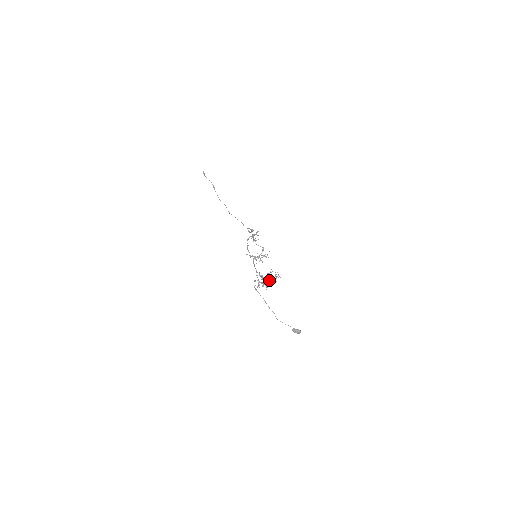
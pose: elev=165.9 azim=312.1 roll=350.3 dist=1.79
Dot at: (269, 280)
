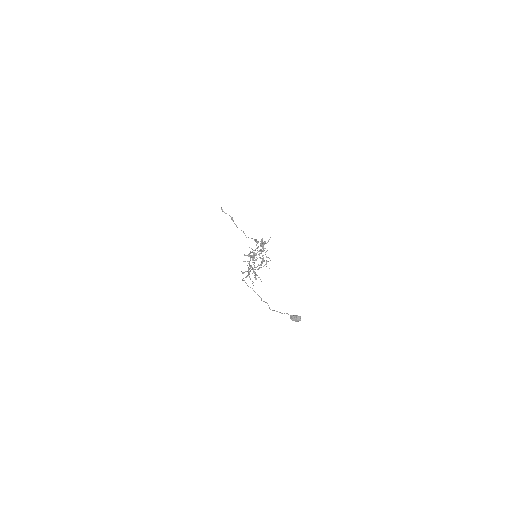
Dot at: occluded
